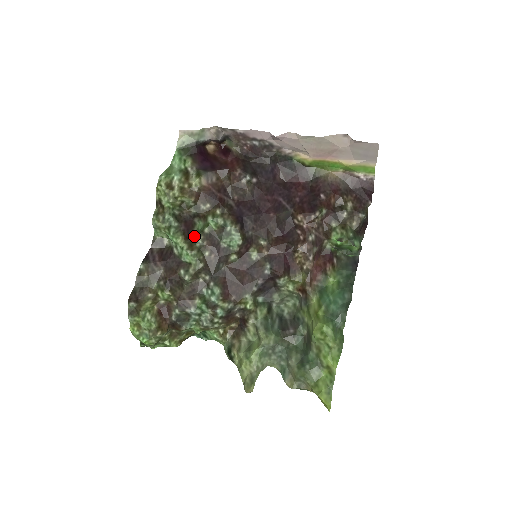
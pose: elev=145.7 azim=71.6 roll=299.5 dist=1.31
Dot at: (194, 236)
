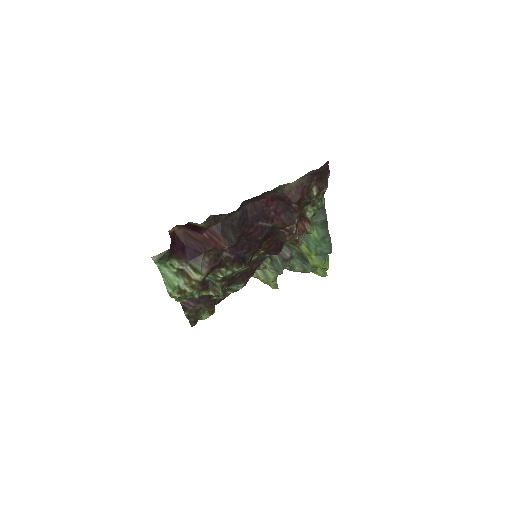
Dot at: (209, 281)
